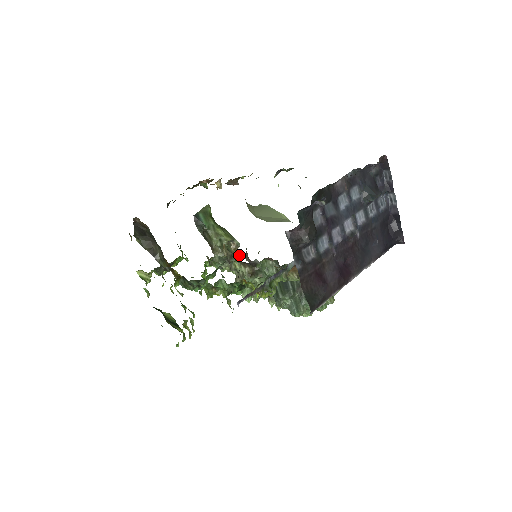
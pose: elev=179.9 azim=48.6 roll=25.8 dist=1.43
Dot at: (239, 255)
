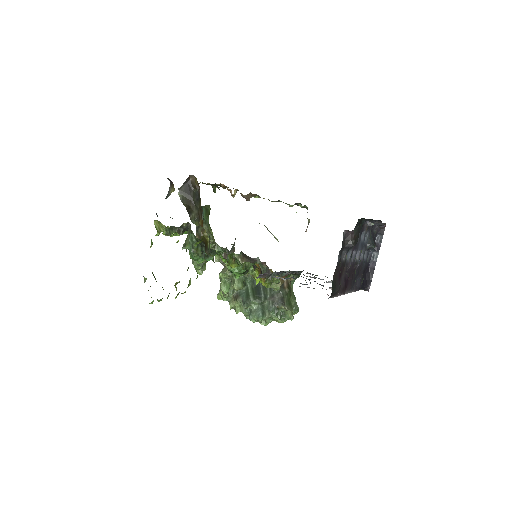
Dot at: occluded
